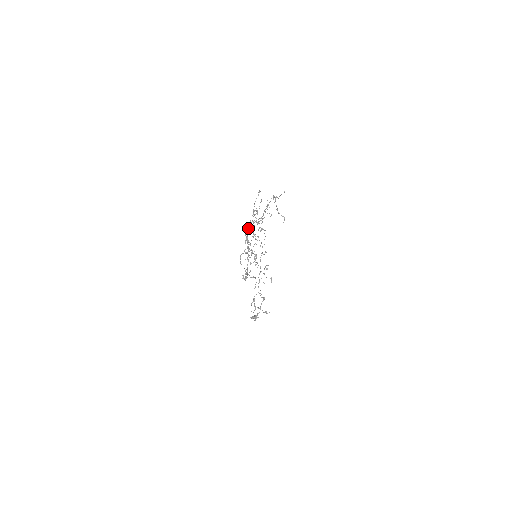
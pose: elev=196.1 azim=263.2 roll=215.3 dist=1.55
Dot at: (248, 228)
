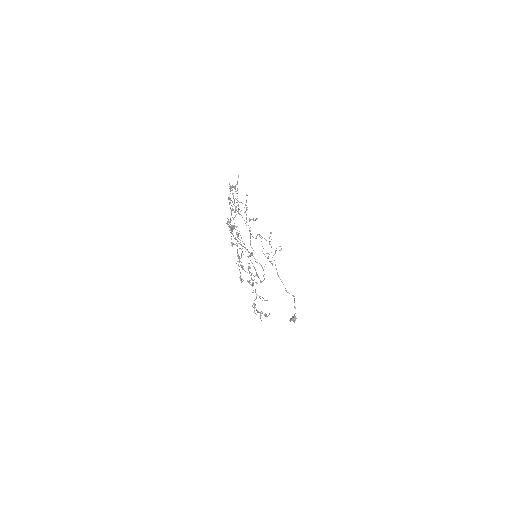
Dot at: (230, 230)
